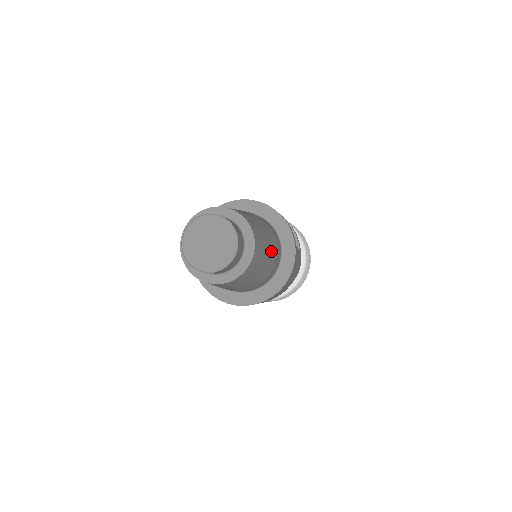
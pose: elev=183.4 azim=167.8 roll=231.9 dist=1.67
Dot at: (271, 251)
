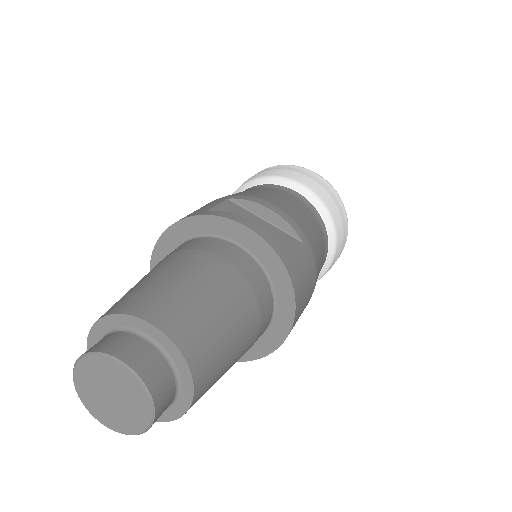
Dot at: (238, 311)
